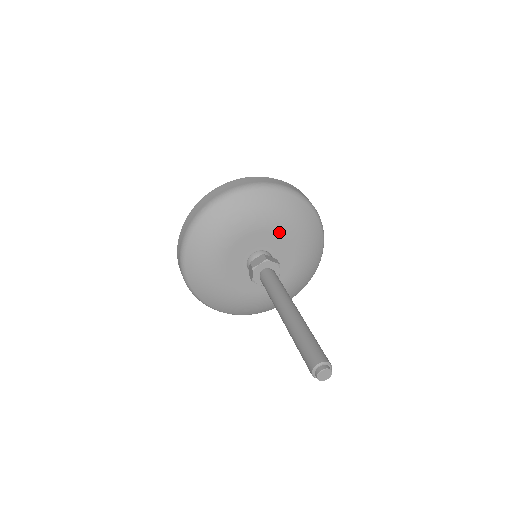
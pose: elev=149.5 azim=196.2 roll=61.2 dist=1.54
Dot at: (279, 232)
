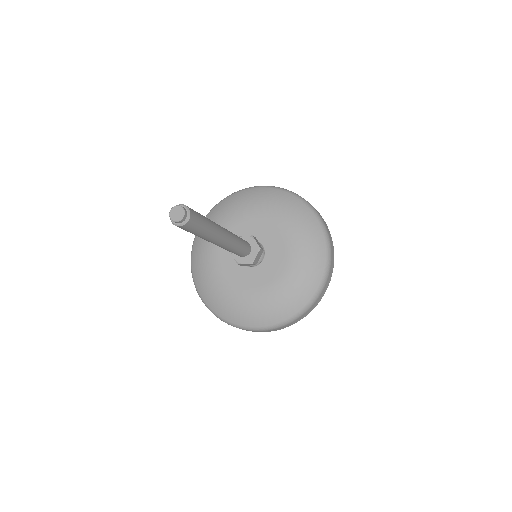
Dot at: (252, 218)
